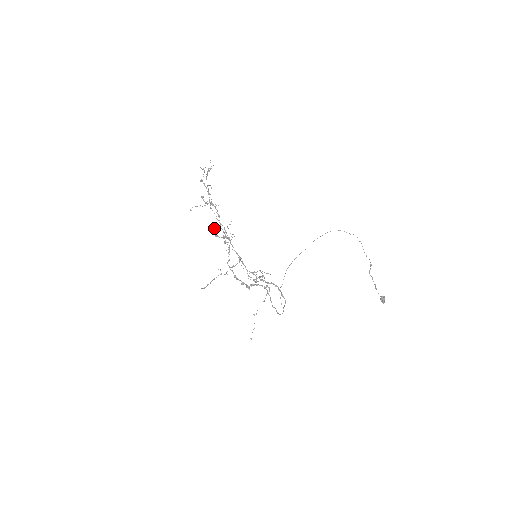
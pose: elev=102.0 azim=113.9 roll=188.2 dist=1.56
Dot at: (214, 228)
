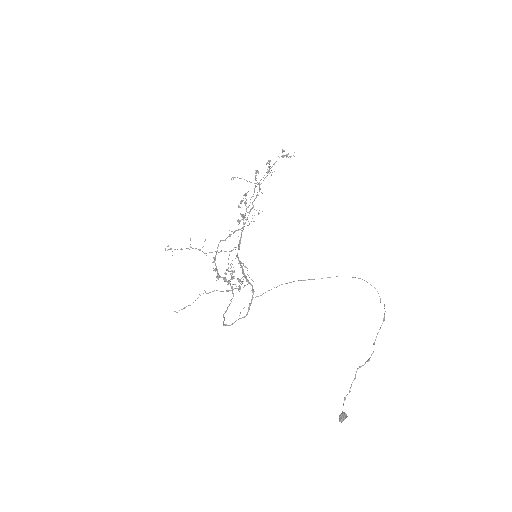
Dot at: (242, 200)
